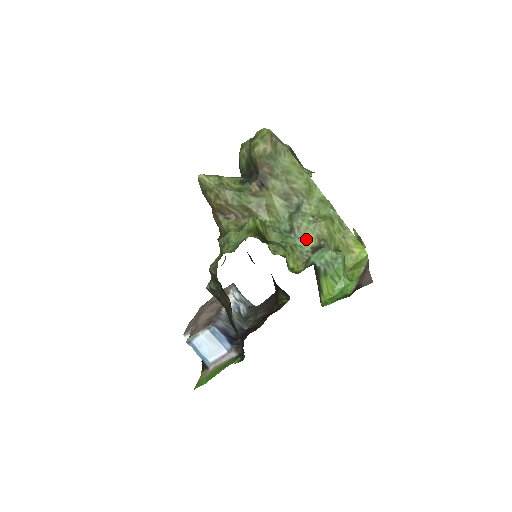
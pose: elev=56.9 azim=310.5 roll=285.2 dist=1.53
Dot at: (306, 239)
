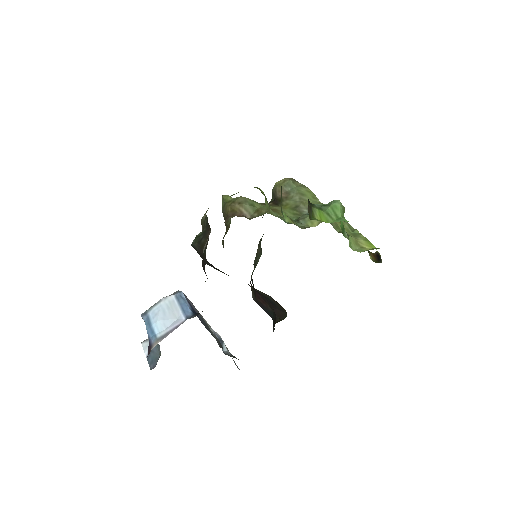
Dot at: (310, 224)
